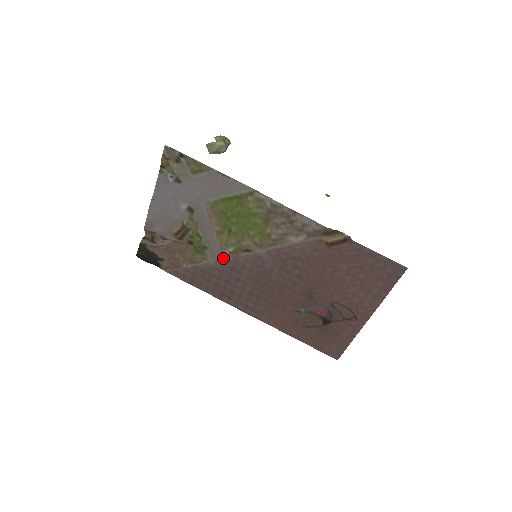
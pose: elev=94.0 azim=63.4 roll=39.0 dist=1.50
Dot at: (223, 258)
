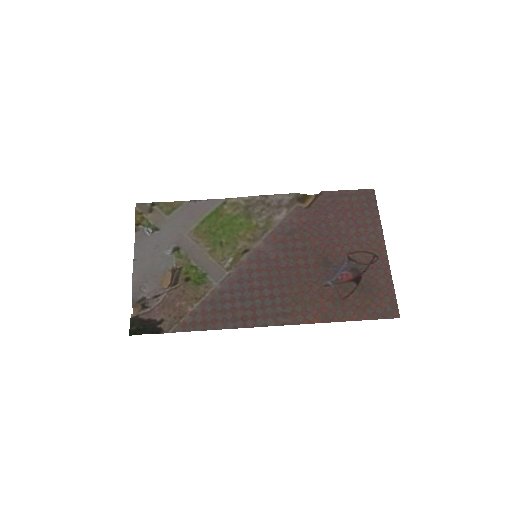
Dot at: (227, 274)
